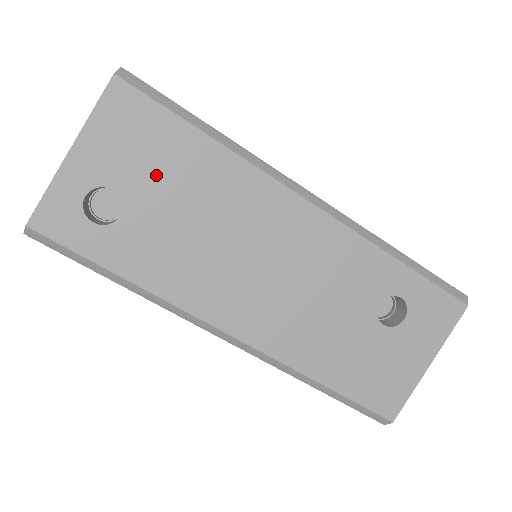
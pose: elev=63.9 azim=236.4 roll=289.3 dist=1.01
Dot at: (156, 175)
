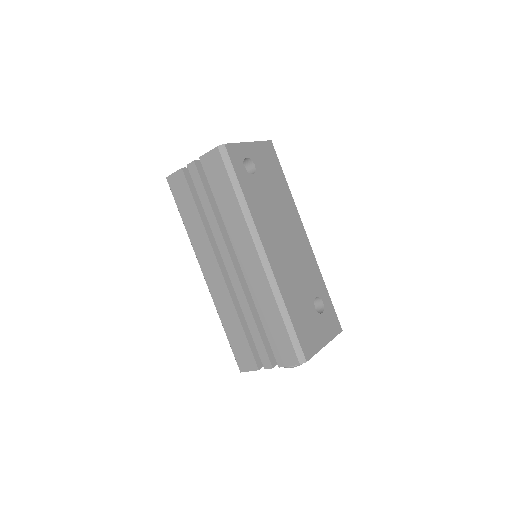
Dot at: (269, 176)
